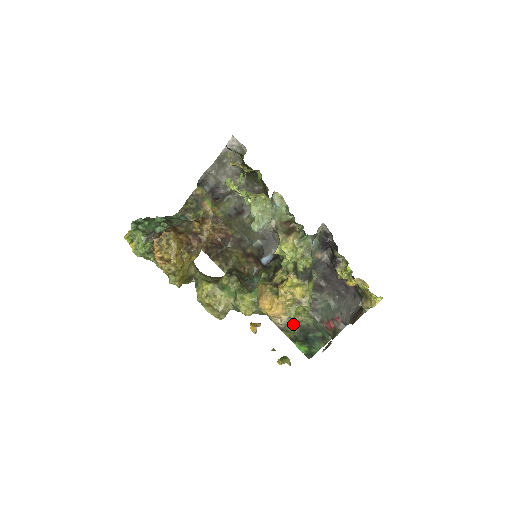
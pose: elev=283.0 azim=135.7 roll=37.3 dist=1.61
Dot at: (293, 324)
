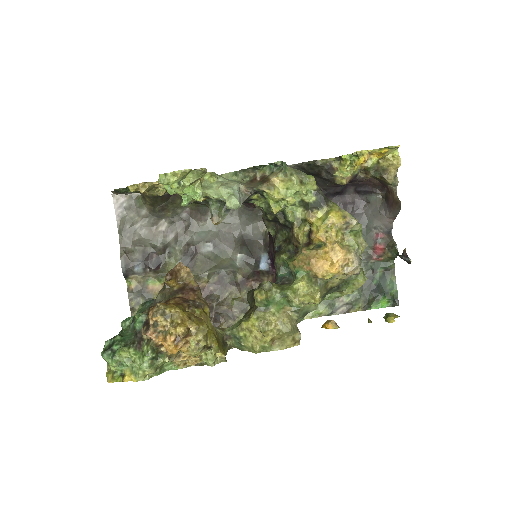
Dot at: (357, 275)
